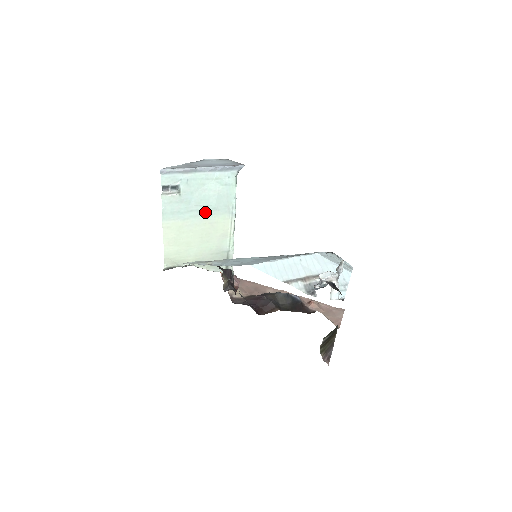
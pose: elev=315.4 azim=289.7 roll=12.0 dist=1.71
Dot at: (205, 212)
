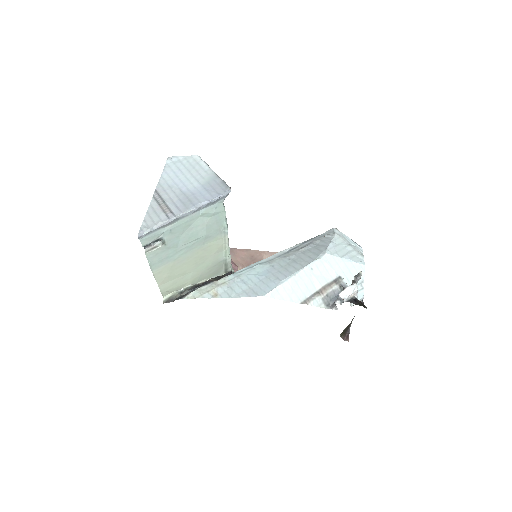
Dot at: (195, 244)
